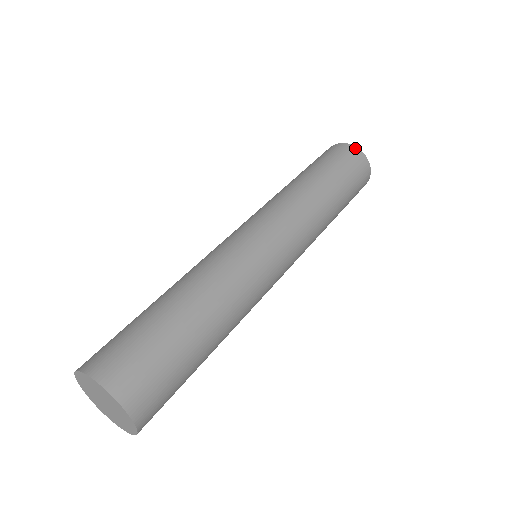
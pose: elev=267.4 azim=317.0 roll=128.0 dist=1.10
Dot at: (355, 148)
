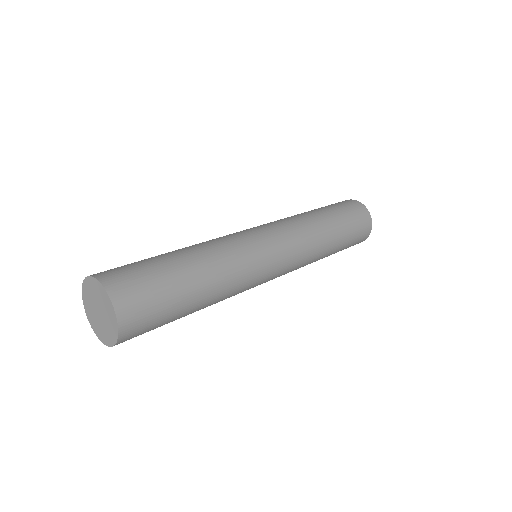
Dot at: (353, 200)
